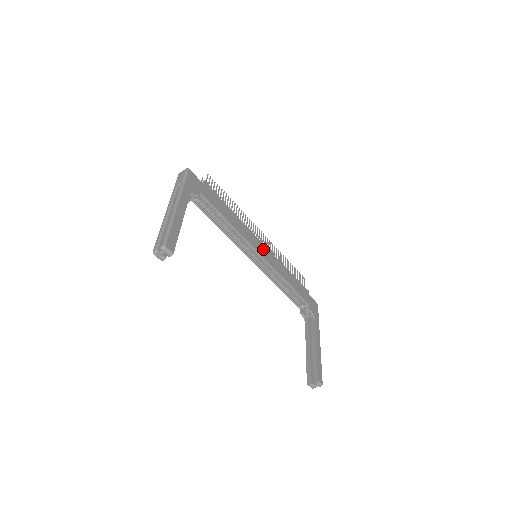
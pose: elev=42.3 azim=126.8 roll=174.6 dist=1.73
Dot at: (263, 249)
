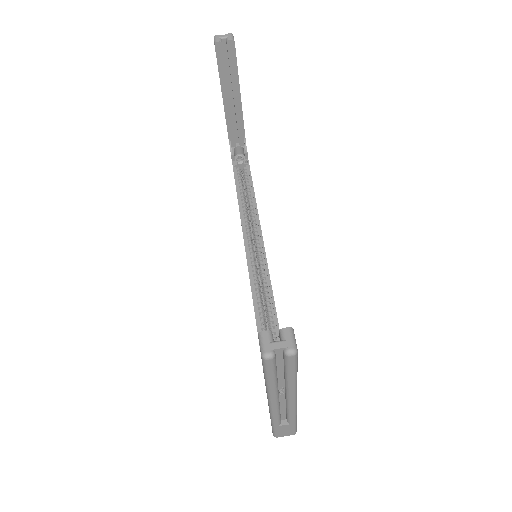
Dot at: occluded
